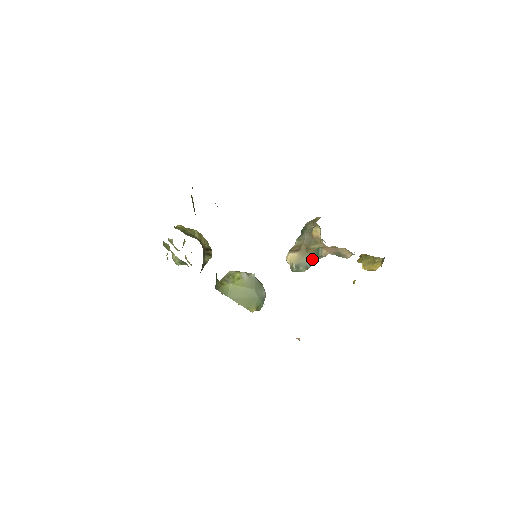
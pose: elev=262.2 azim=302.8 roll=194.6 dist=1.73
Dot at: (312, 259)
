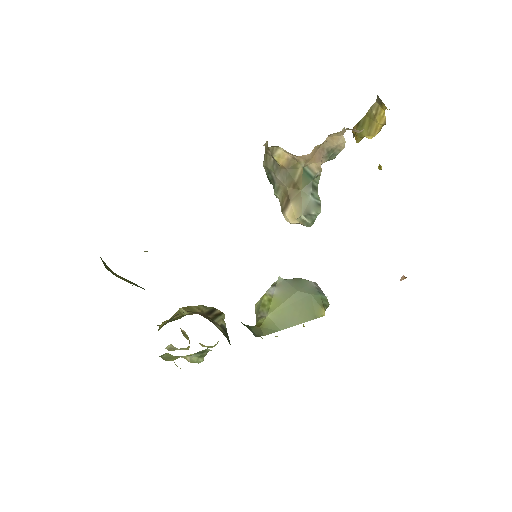
Dot at: (312, 190)
